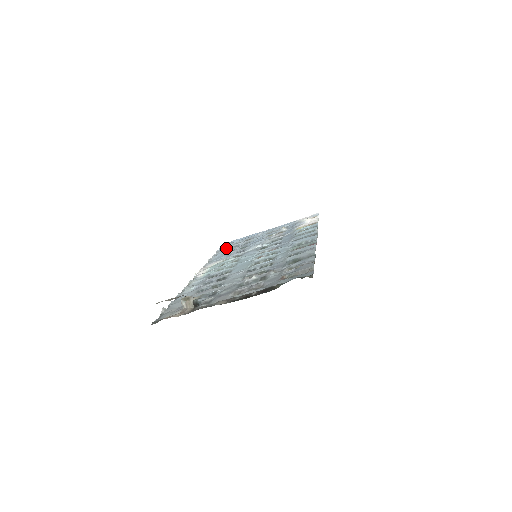
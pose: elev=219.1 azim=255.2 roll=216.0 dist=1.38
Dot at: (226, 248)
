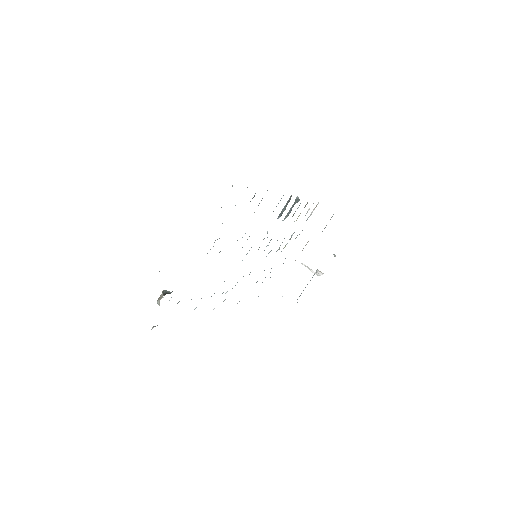
Dot at: occluded
